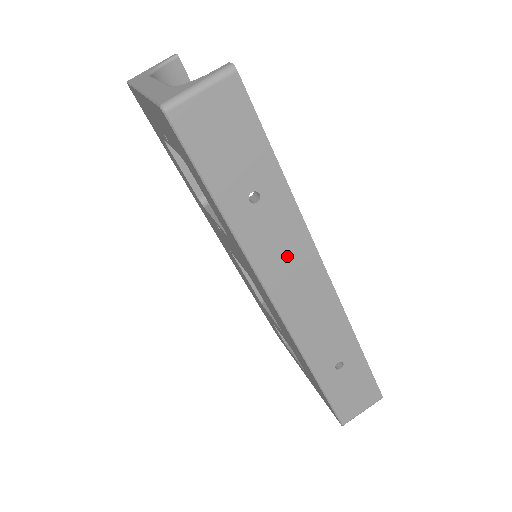
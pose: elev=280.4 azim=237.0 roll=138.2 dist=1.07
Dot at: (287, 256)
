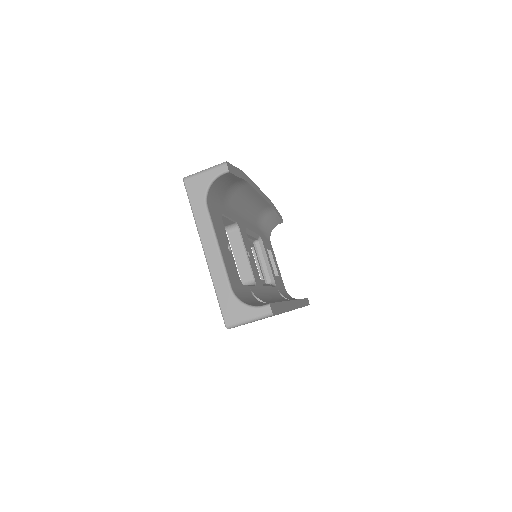
Dot at: occluded
